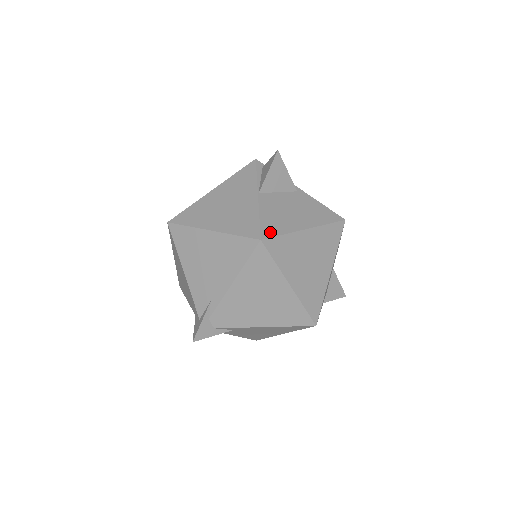
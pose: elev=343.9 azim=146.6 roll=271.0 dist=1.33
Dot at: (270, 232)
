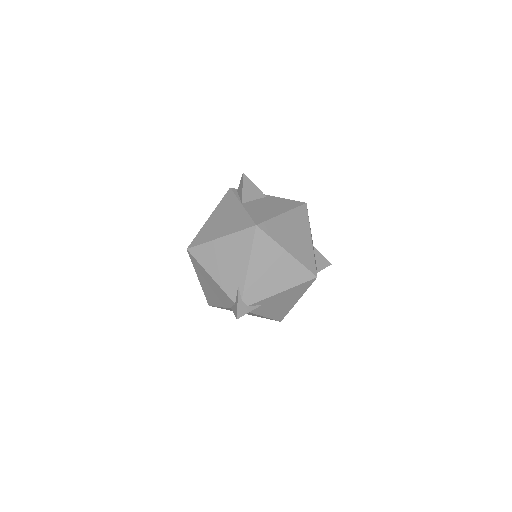
Dot at: (260, 220)
